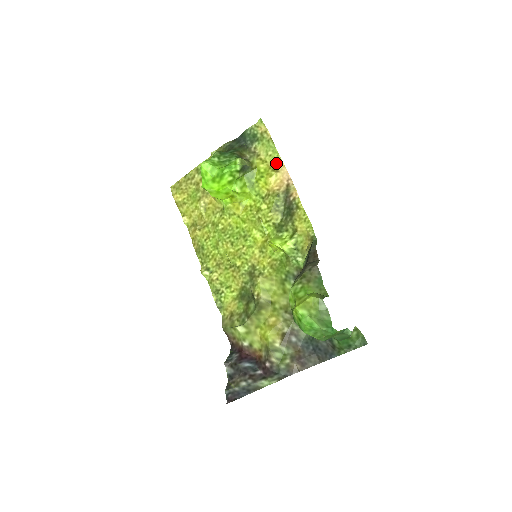
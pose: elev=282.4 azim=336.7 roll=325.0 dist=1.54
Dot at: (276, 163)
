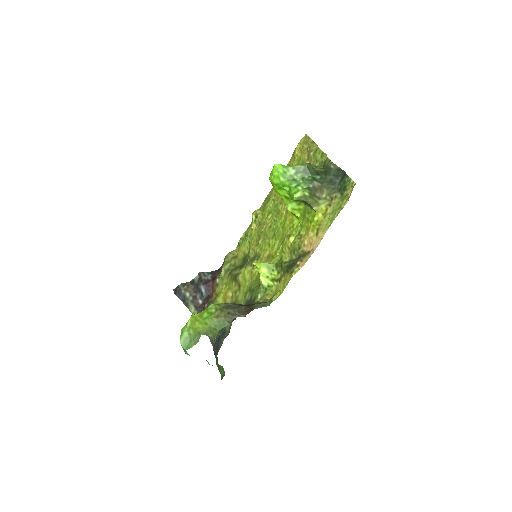
Dot at: (323, 229)
